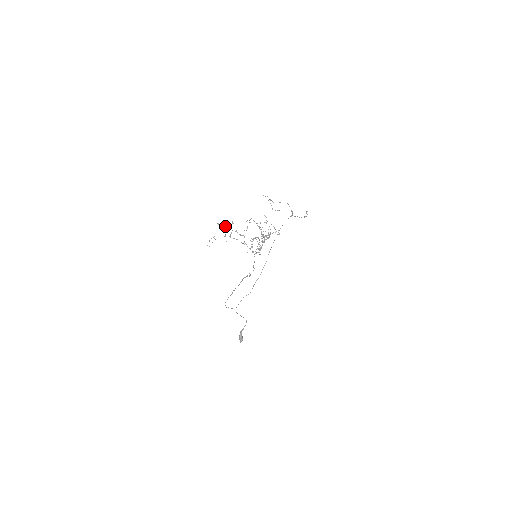
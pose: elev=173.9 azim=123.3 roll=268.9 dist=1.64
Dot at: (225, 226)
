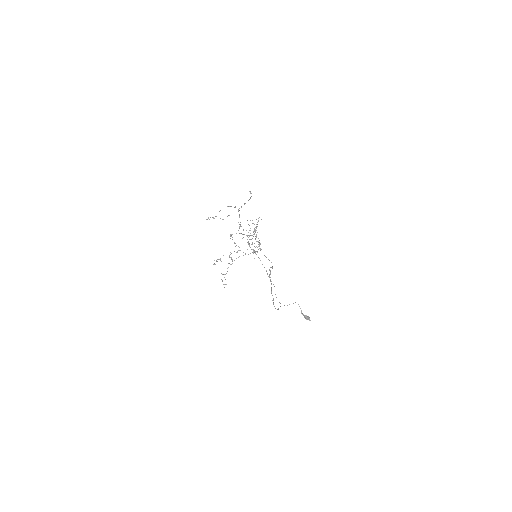
Dot at: (220, 260)
